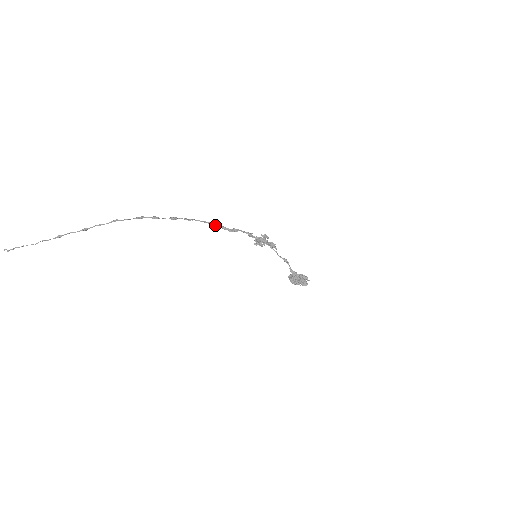
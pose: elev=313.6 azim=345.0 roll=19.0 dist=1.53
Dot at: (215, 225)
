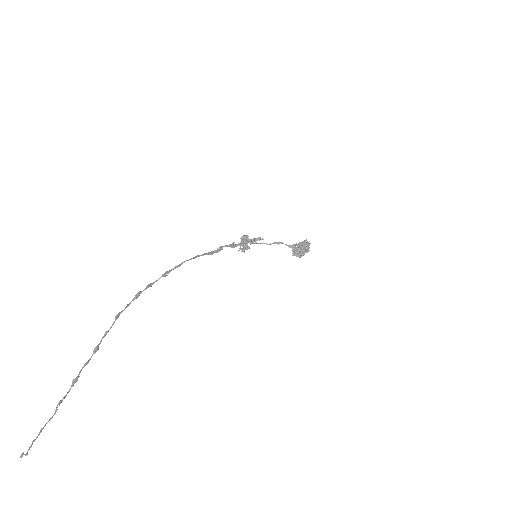
Dot at: occluded
